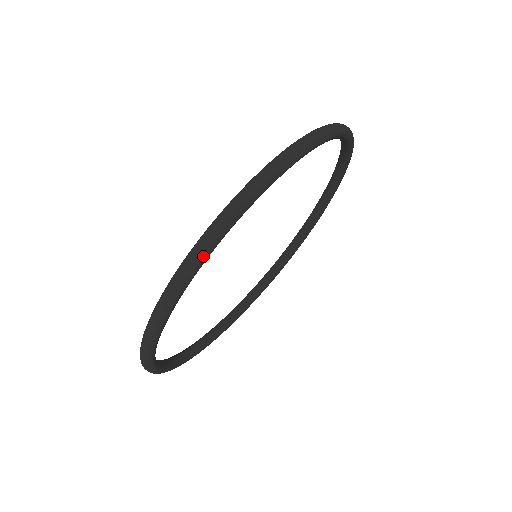
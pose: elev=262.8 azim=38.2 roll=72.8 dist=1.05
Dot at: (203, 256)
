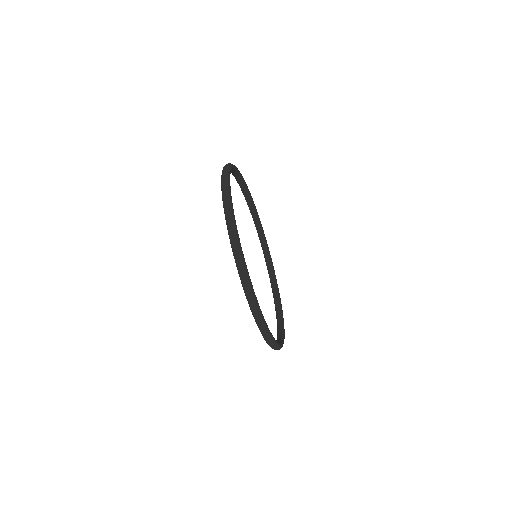
Dot at: (263, 320)
